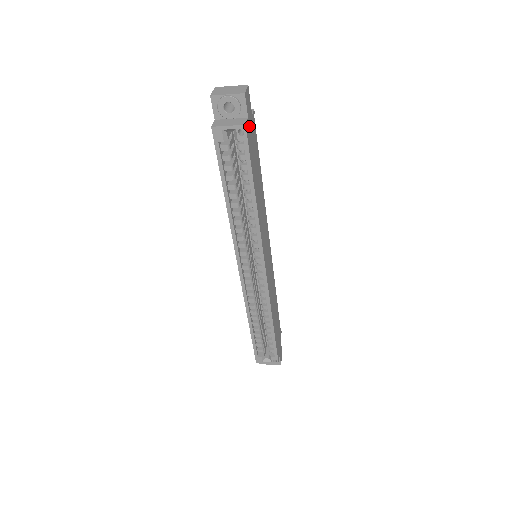
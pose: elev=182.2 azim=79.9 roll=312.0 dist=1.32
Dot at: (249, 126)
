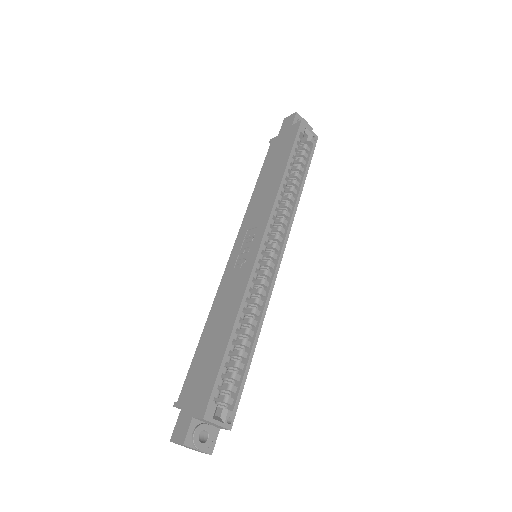
Dot at: occluded
